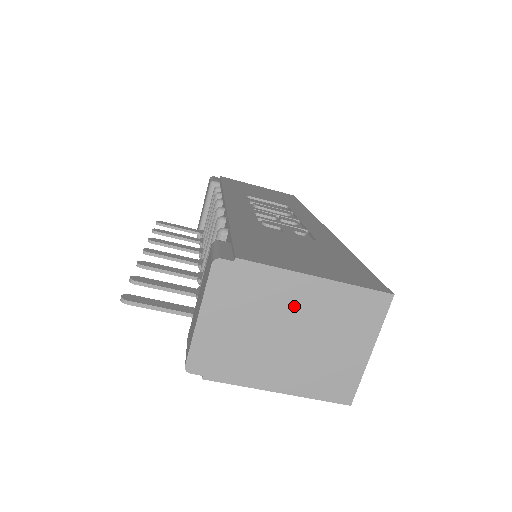
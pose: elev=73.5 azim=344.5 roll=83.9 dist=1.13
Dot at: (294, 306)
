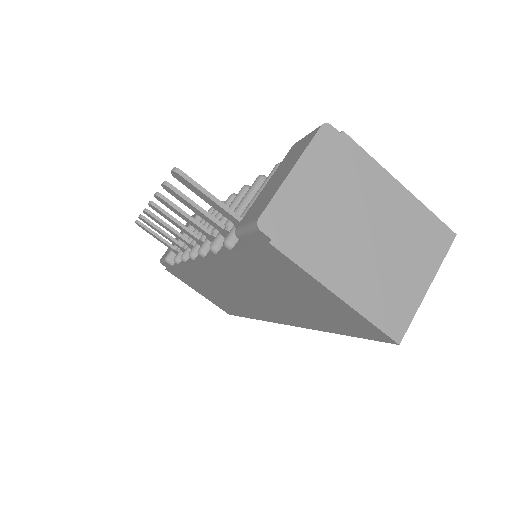
Dot at: (377, 204)
